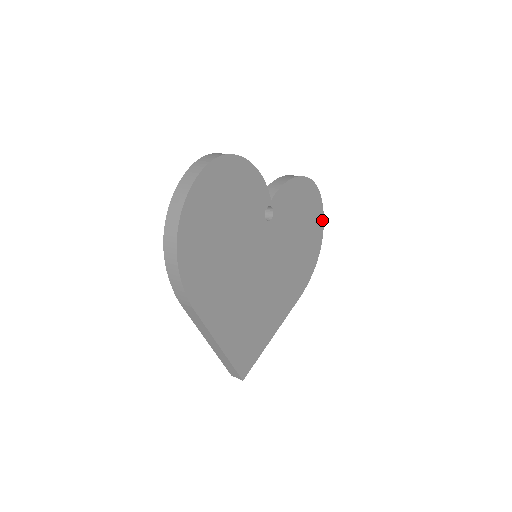
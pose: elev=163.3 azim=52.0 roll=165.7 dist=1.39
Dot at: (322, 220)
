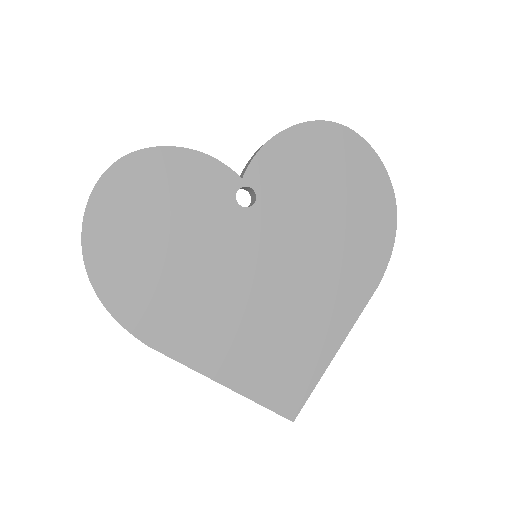
Dot at: (380, 167)
